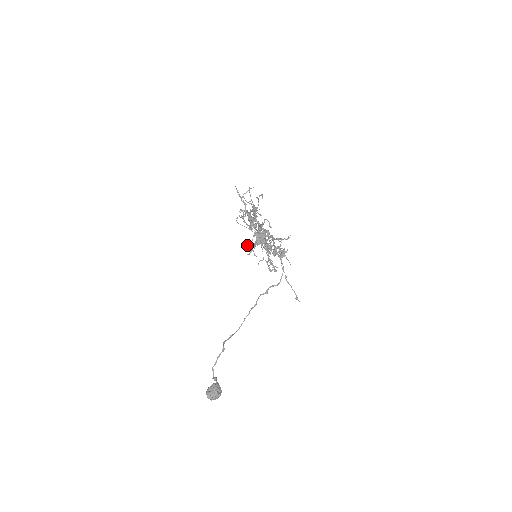
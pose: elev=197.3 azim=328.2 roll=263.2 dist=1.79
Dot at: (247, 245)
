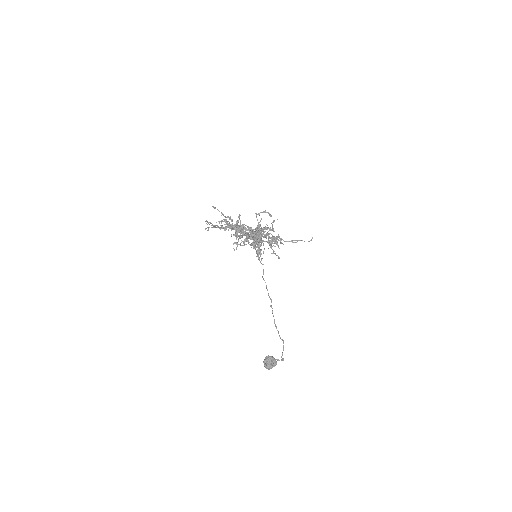
Dot at: (236, 249)
